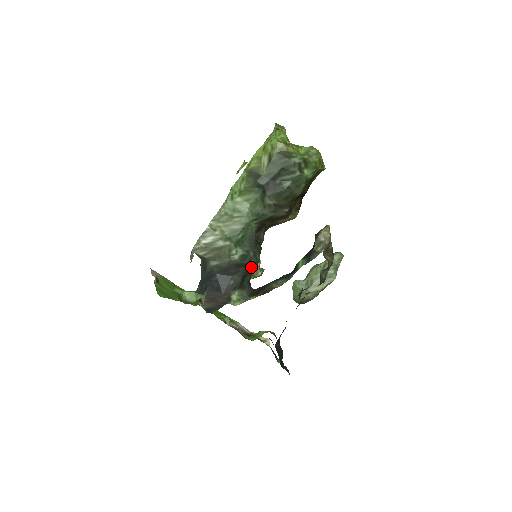
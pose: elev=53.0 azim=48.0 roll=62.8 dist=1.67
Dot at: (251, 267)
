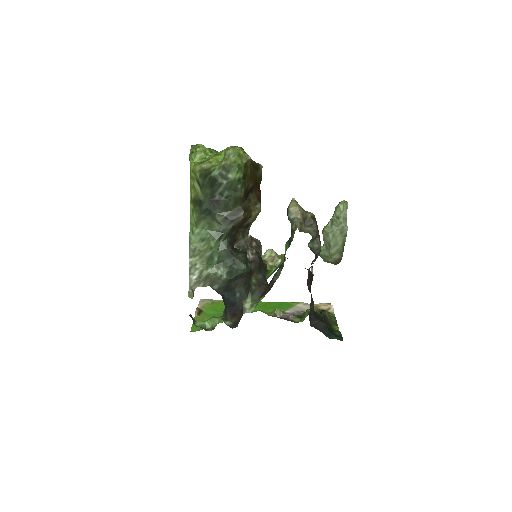
Dot at: (244, 276)
